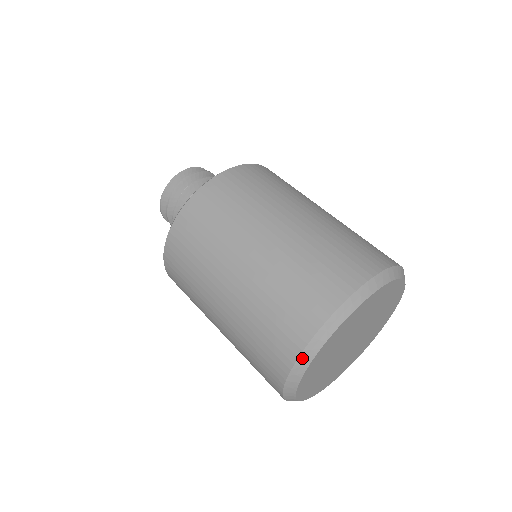
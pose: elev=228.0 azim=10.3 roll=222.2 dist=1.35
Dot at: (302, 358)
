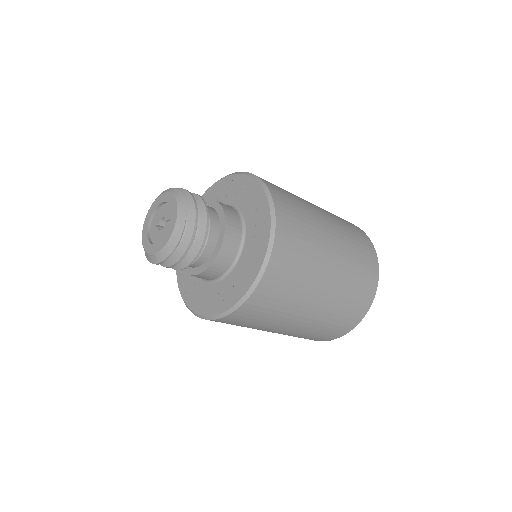
Dot at: (346, 333)
